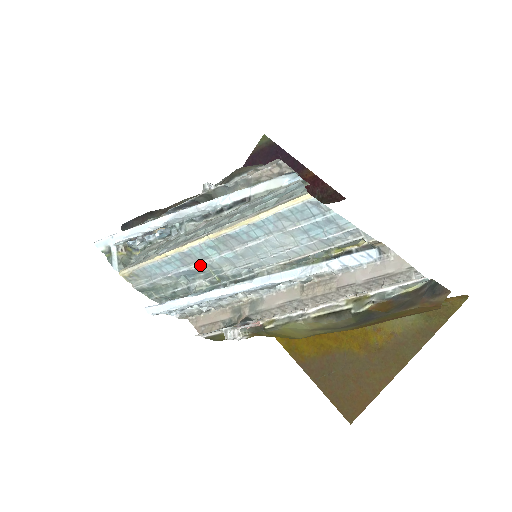
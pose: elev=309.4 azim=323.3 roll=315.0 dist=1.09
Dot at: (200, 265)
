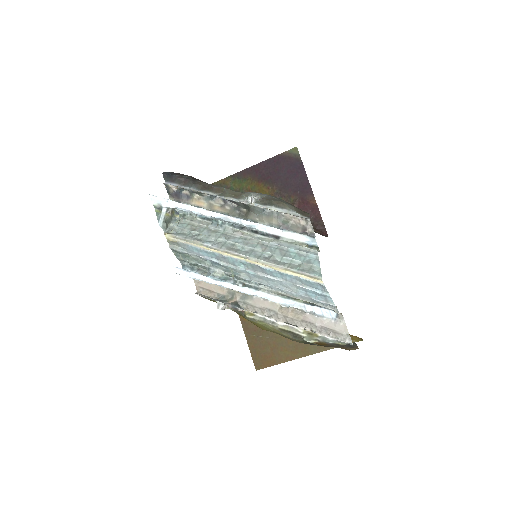
Dot at: (228, 265)
